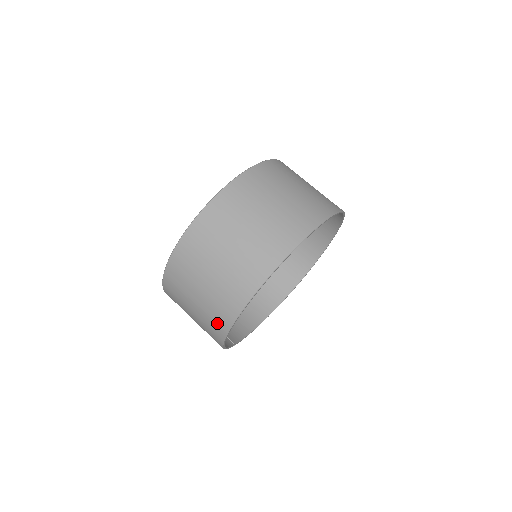
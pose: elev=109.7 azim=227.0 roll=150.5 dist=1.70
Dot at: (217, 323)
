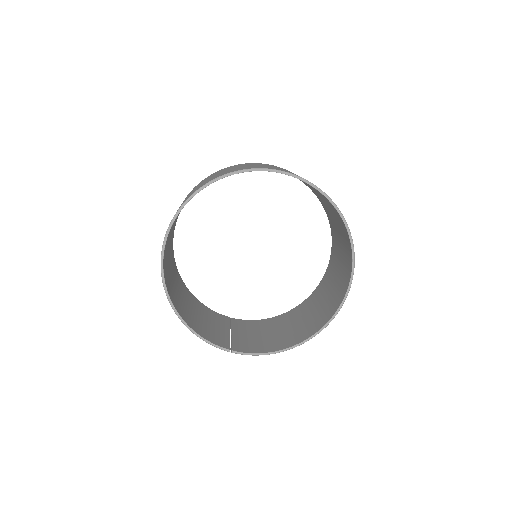
Dot at: occluded
